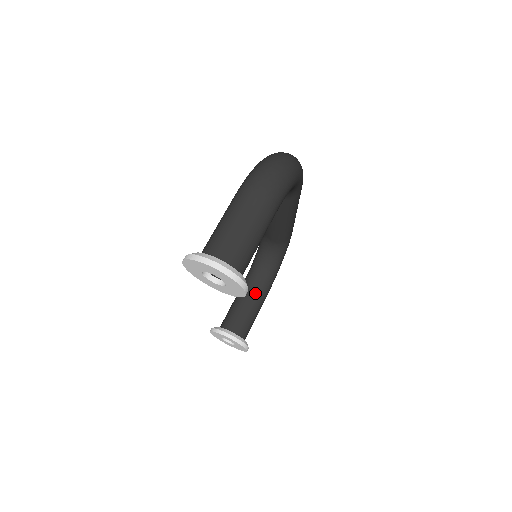
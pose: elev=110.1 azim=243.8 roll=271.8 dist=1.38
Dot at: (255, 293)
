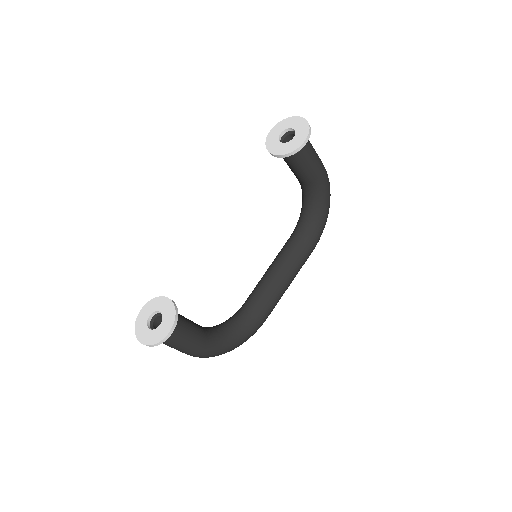
Dot at: (203, 329)
